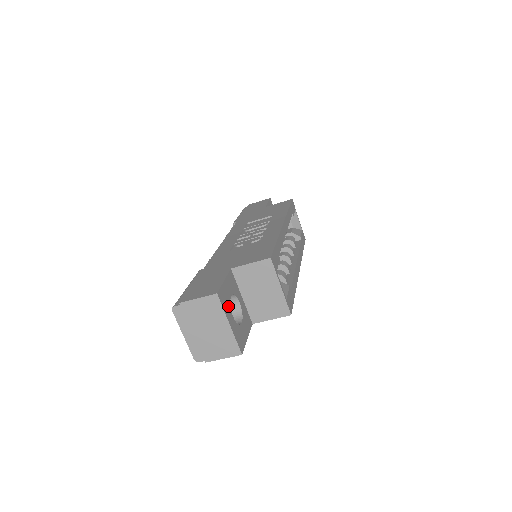
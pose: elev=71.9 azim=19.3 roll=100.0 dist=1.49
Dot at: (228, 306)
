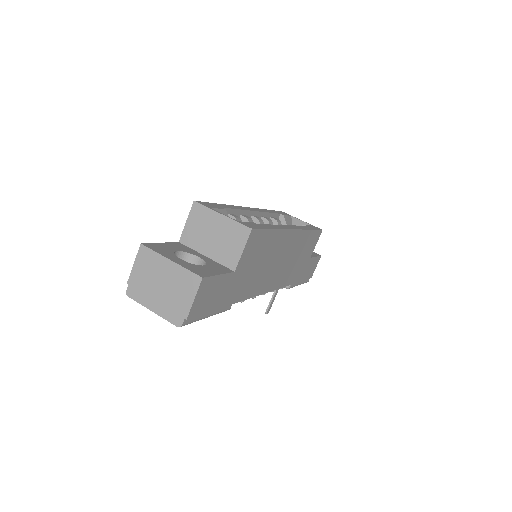
Dot at: (168, 253)
